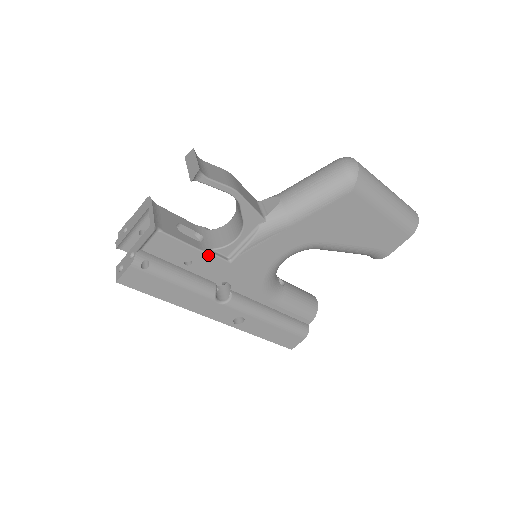
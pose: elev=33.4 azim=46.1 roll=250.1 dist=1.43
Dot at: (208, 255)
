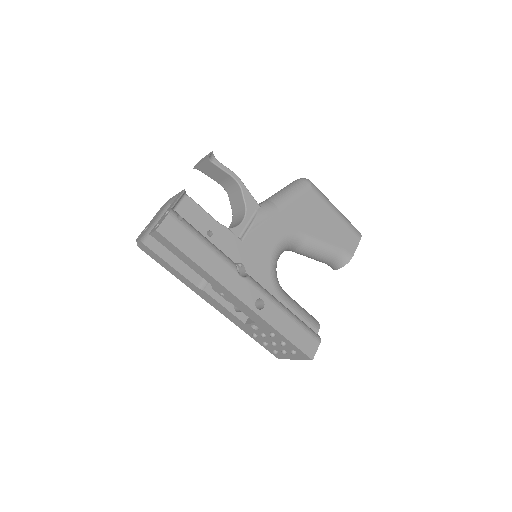
Dot at: (224, 229)
